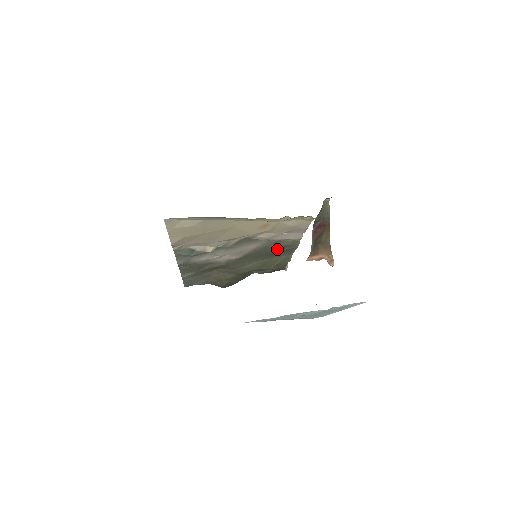
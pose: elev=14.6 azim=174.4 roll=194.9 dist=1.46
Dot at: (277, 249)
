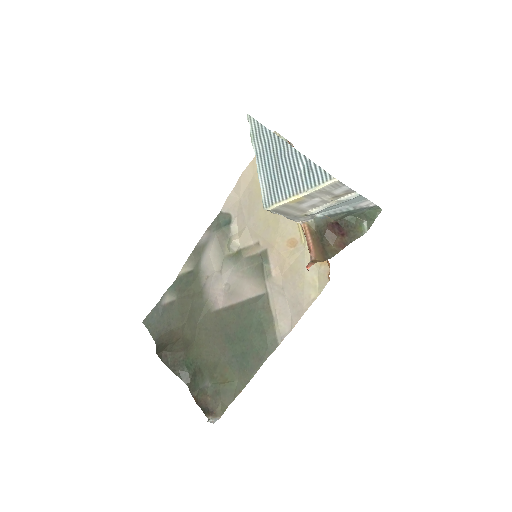
Dot at: (253, 332)
